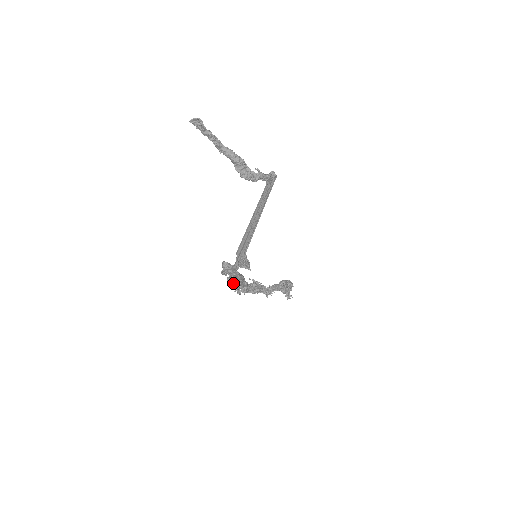
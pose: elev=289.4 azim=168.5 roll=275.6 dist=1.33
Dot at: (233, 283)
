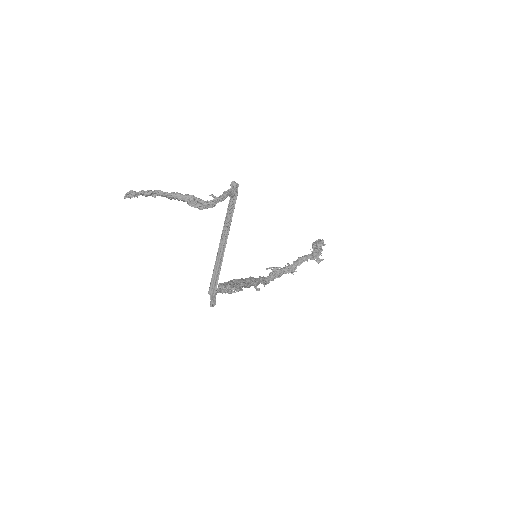
Dot at: (245, 287)
